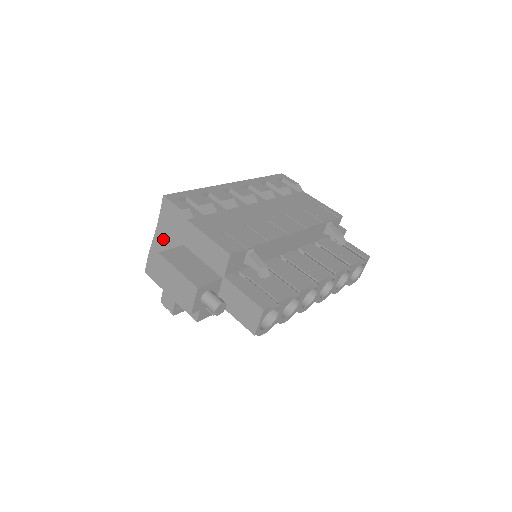
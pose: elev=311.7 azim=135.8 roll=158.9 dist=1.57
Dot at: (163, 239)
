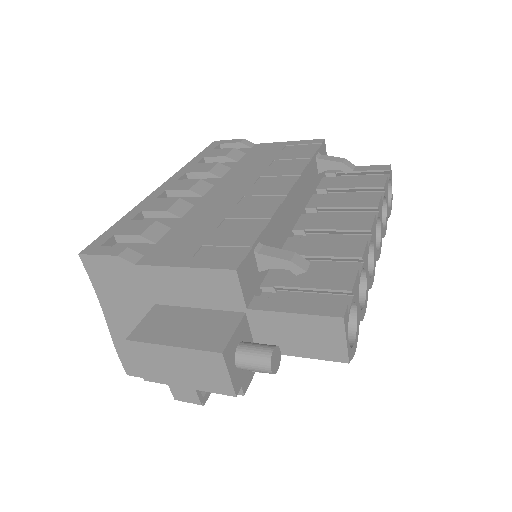
Dot at: (121, 315)
